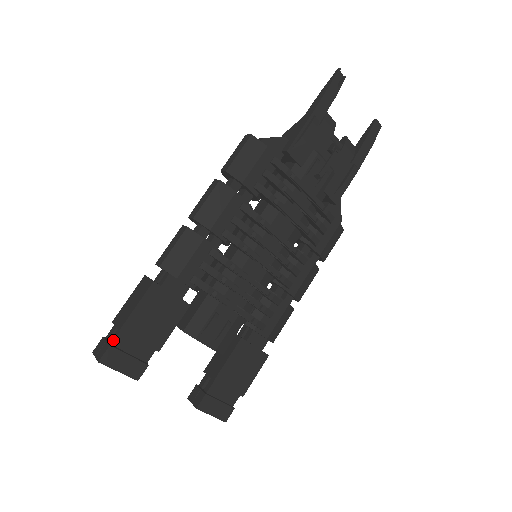
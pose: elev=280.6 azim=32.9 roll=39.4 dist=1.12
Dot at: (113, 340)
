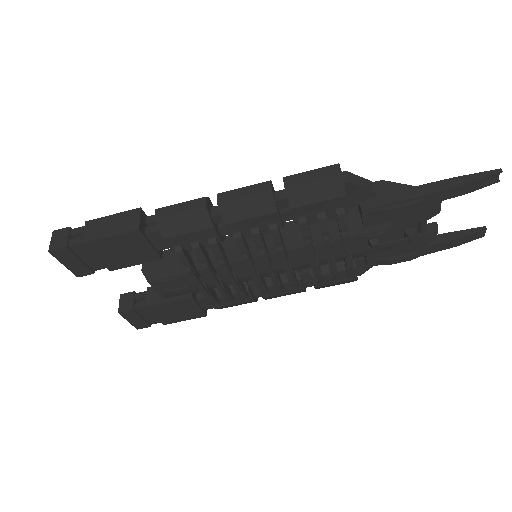
Dot at: (72, 244)
